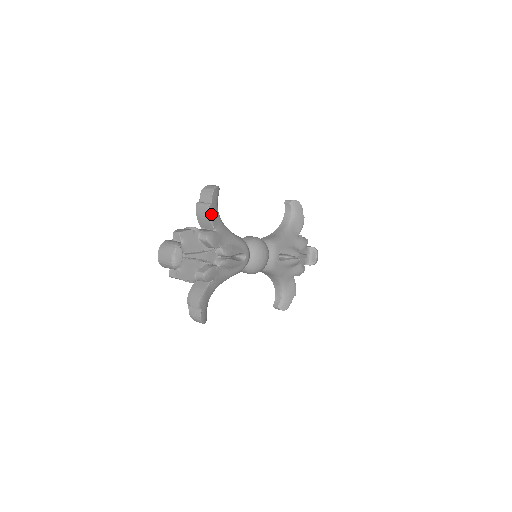
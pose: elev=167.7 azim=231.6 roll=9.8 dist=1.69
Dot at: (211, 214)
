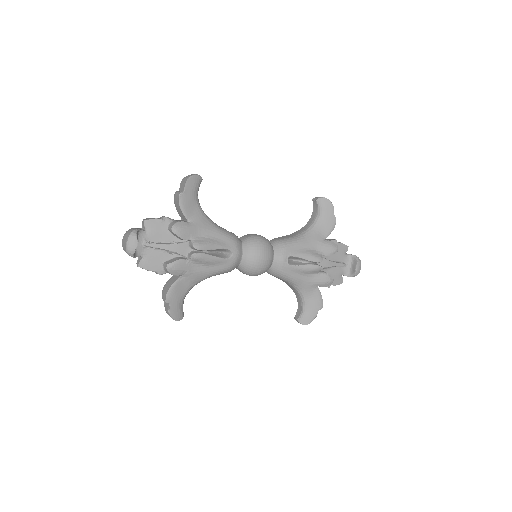
Dot at: (183, 203)
